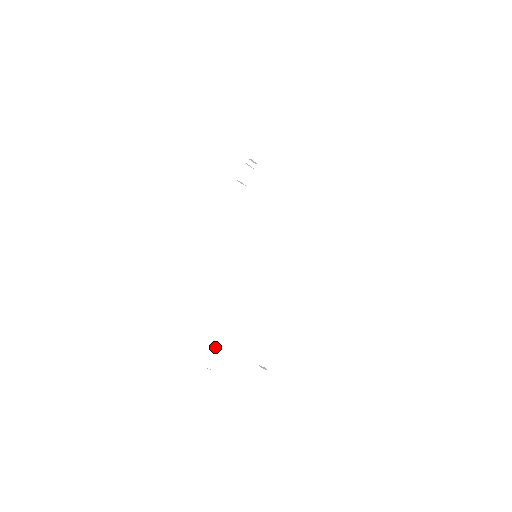
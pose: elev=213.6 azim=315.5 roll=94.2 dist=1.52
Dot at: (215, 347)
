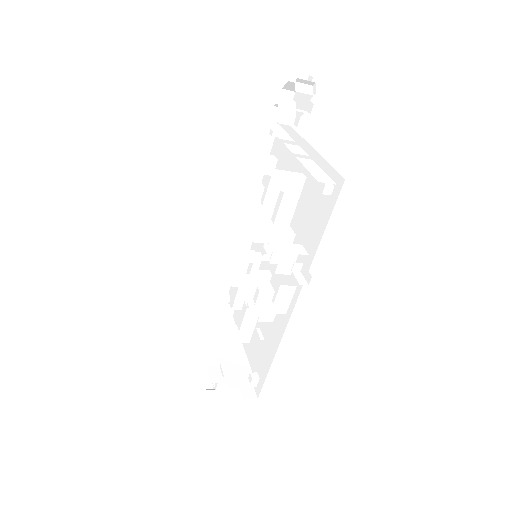
Dot at: (208, 298)
